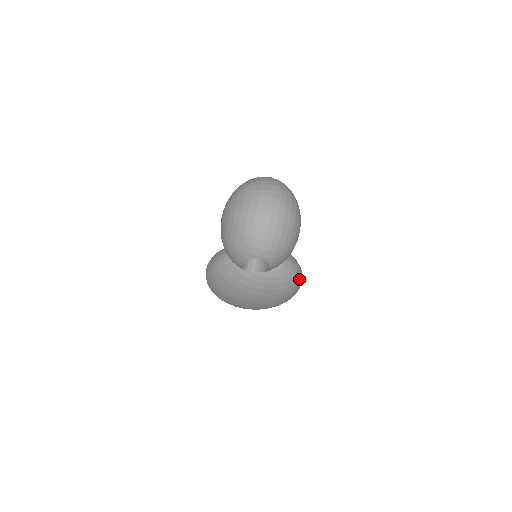
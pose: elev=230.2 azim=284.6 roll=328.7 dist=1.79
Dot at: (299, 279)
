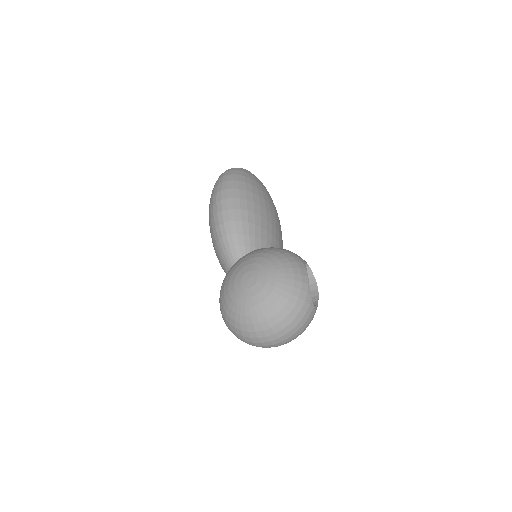
Dot at: occluded
